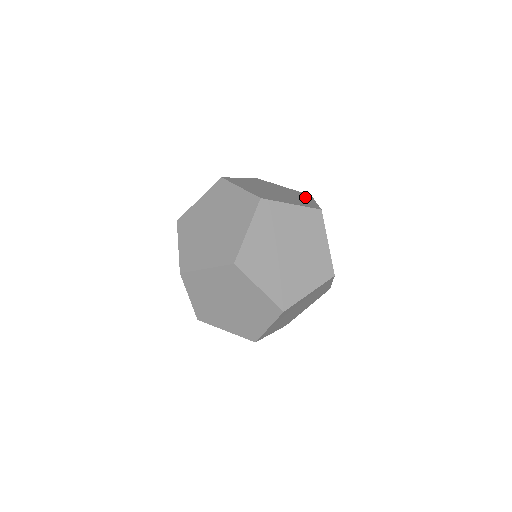
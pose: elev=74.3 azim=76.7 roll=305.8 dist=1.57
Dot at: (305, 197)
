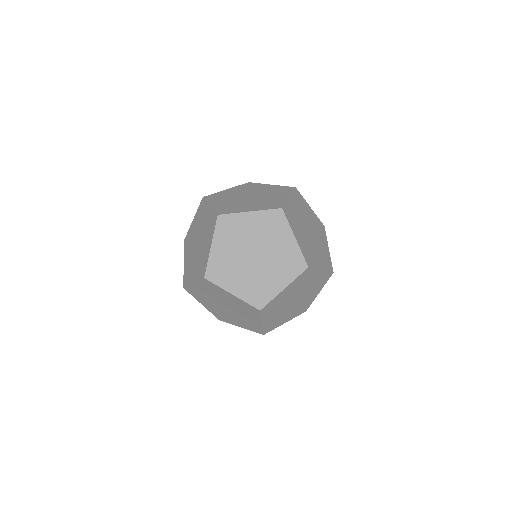
Dot at: occluded
